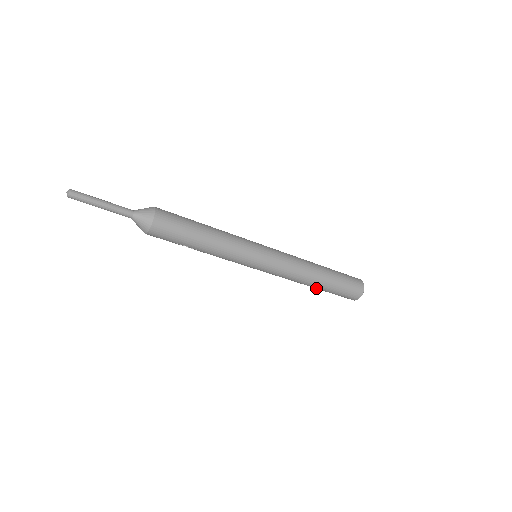
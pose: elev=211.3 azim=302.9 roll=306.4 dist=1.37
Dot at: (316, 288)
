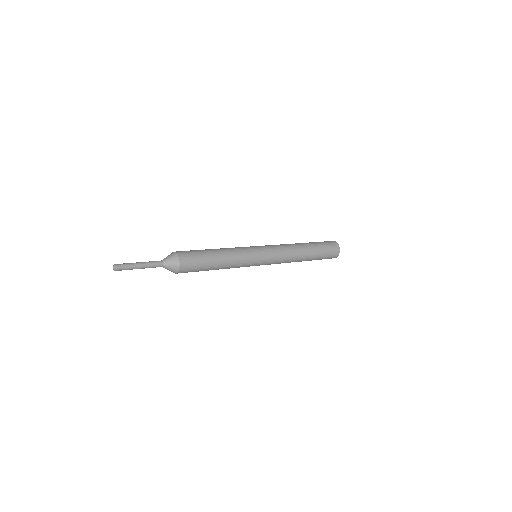
Dot at: occluded
